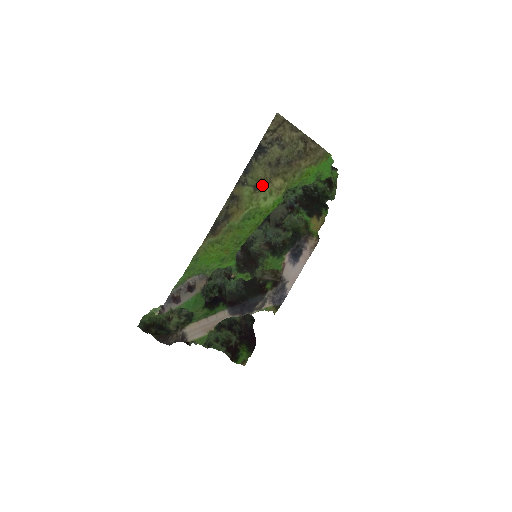
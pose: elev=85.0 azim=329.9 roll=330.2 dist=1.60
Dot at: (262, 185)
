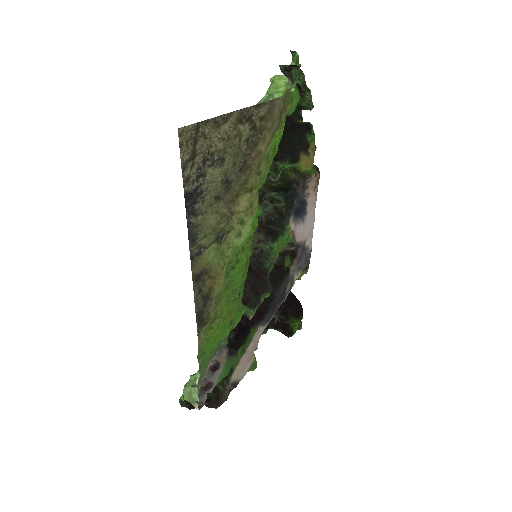
Dot at: (224, 227)
